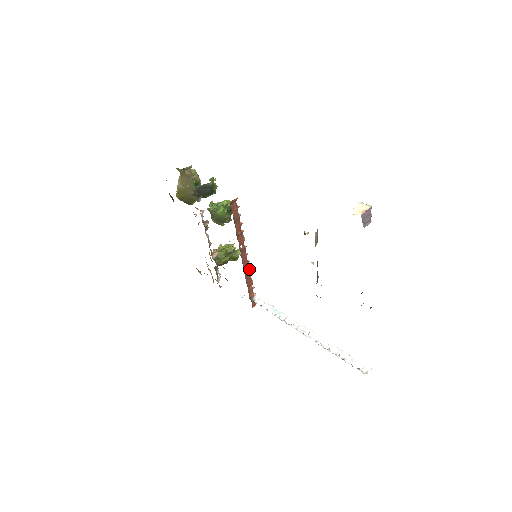
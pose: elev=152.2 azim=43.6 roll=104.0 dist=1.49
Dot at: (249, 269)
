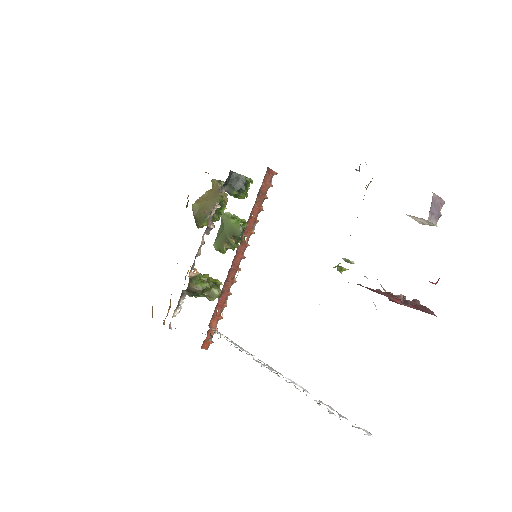
Dot at: (234, 280)
